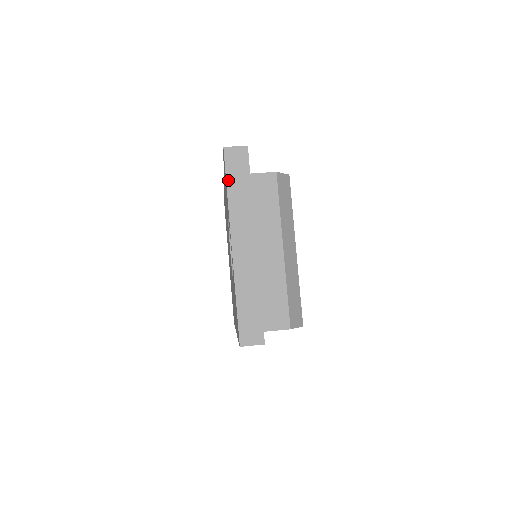
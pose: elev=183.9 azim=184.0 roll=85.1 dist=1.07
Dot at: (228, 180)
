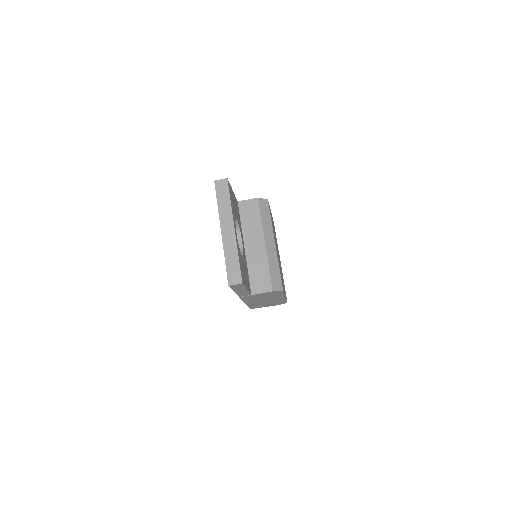
Dot at: (218, 197)
